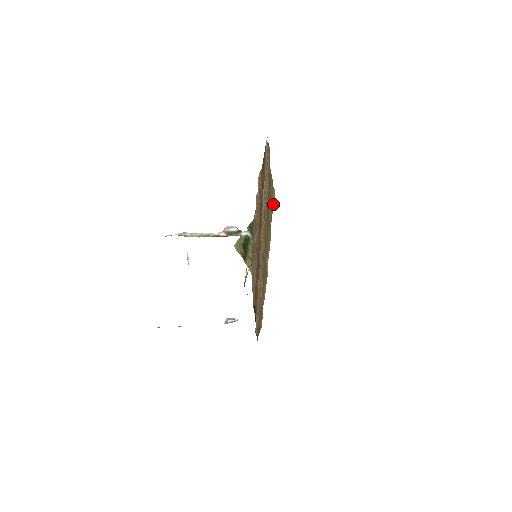
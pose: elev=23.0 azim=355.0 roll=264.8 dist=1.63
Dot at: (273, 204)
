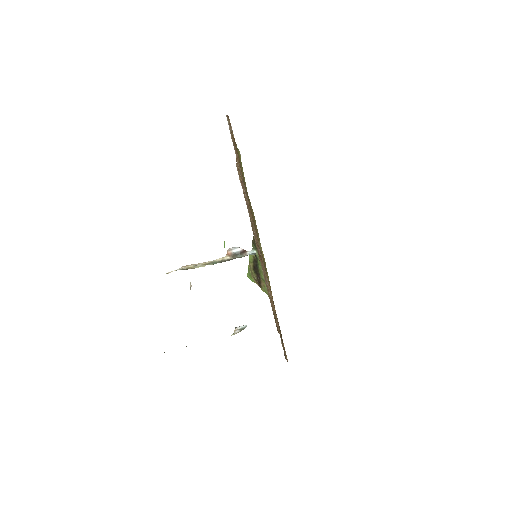
Dot at: occluded
